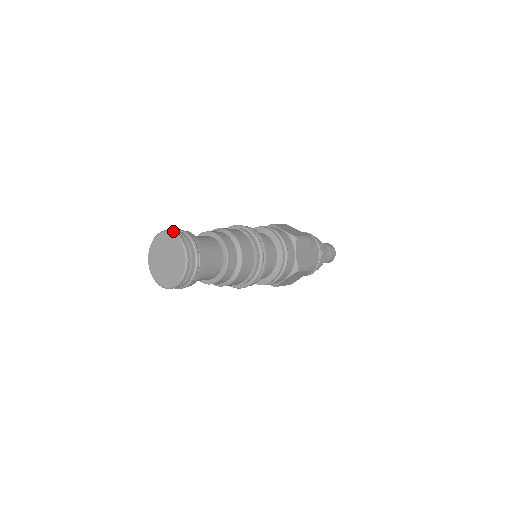
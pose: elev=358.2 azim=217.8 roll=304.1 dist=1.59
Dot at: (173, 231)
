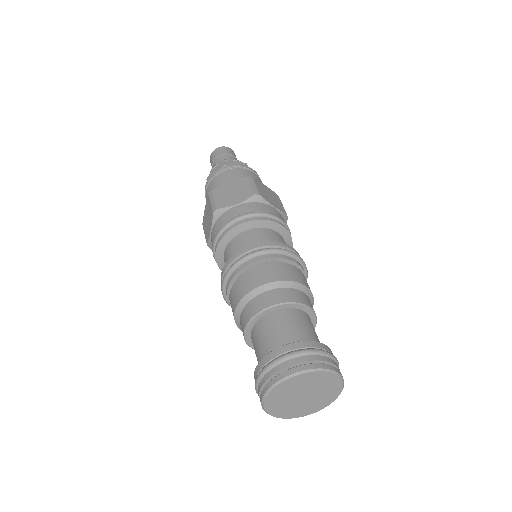
Dot at: (287, 375)
